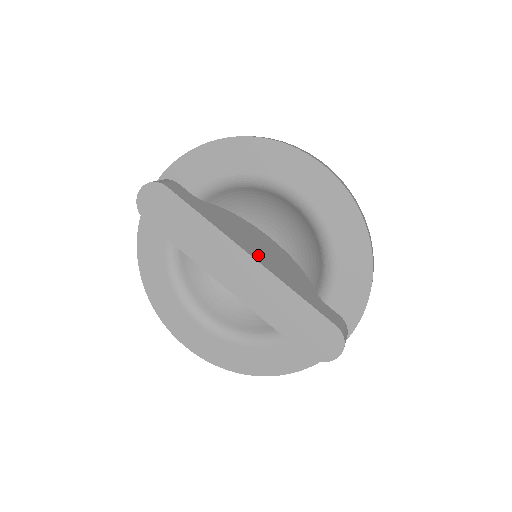
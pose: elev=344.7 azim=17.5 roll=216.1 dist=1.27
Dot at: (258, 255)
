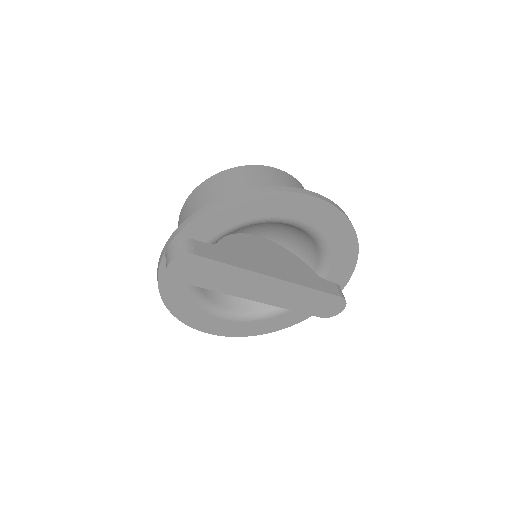
Dot at: (277, 272)
